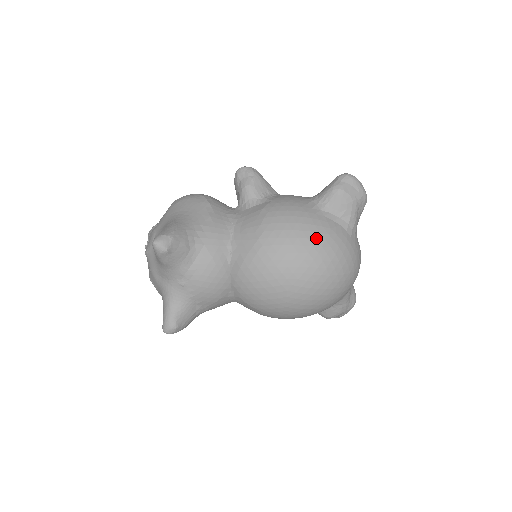
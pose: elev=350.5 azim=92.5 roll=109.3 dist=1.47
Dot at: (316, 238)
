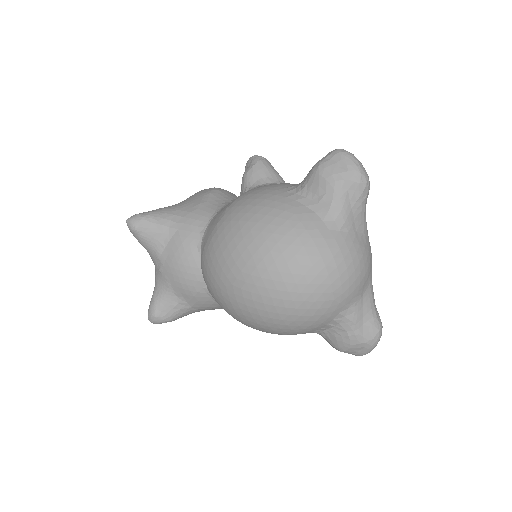
Dot at: (269, 223)
